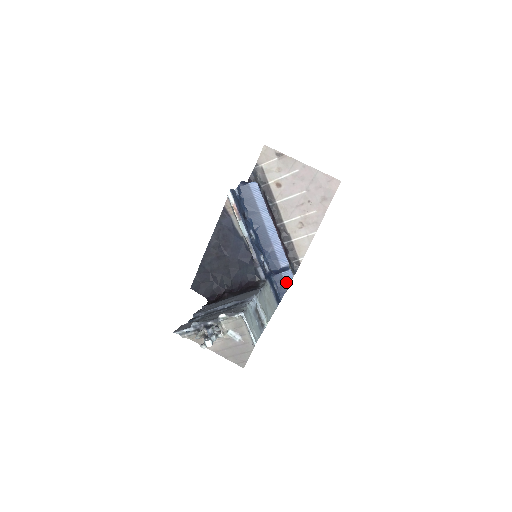
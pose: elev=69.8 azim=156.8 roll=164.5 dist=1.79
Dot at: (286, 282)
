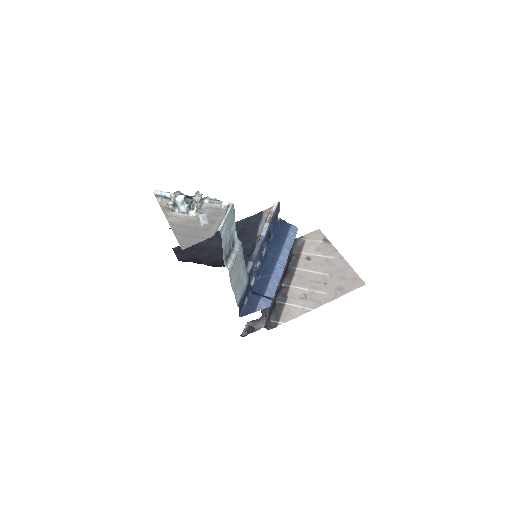
Dot at: (259, 306)
